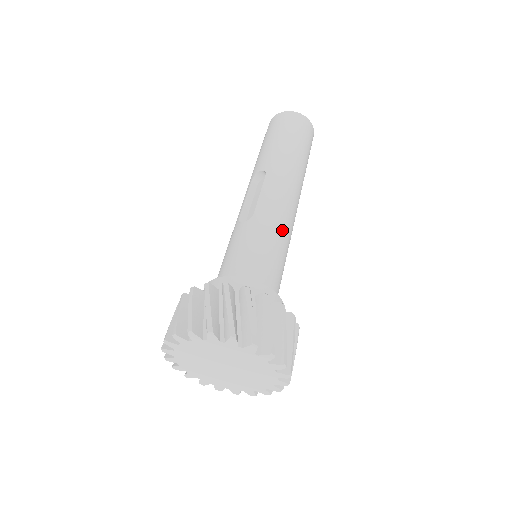
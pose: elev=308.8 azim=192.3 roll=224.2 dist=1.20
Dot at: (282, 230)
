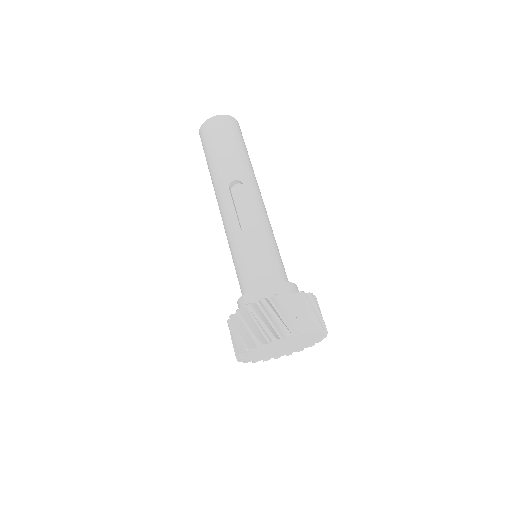
Dot at: (273, 234)
